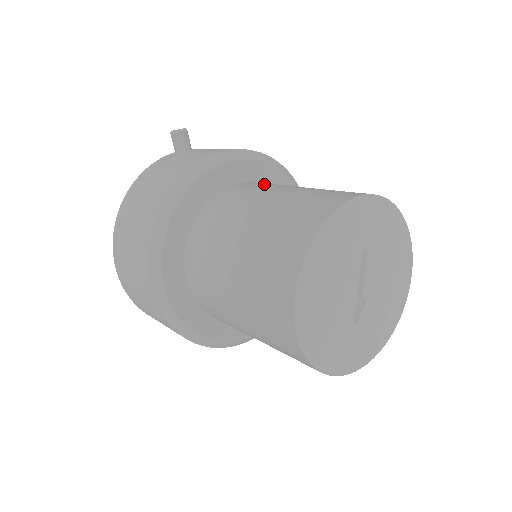
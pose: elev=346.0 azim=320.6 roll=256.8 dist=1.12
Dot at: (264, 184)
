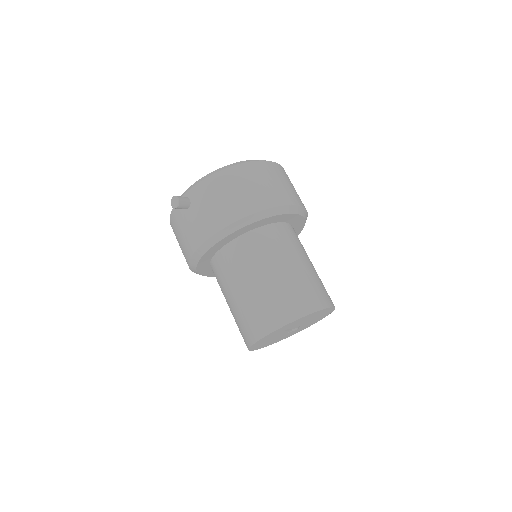
Dot at: (237, 261)
